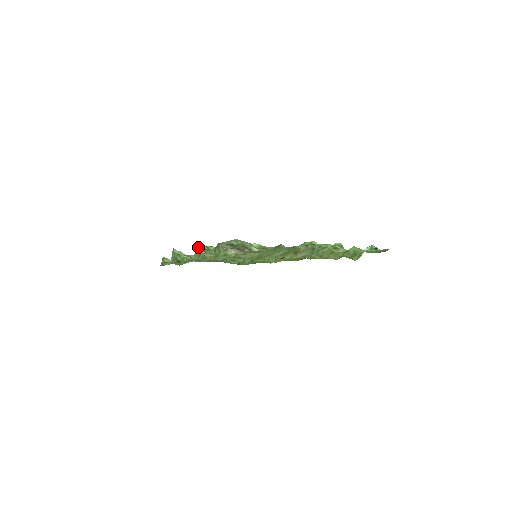
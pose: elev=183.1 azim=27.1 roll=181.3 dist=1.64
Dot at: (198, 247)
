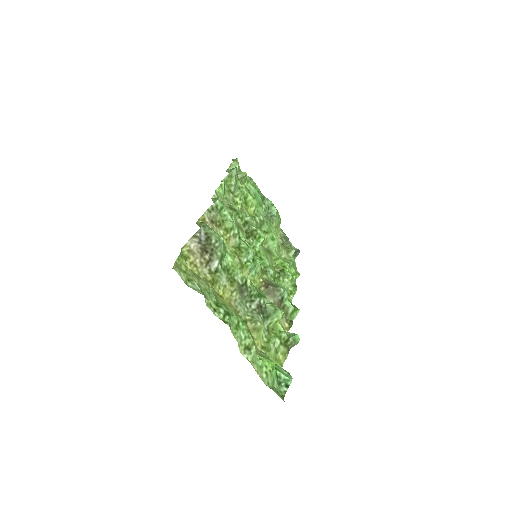
Dot at: occluded
